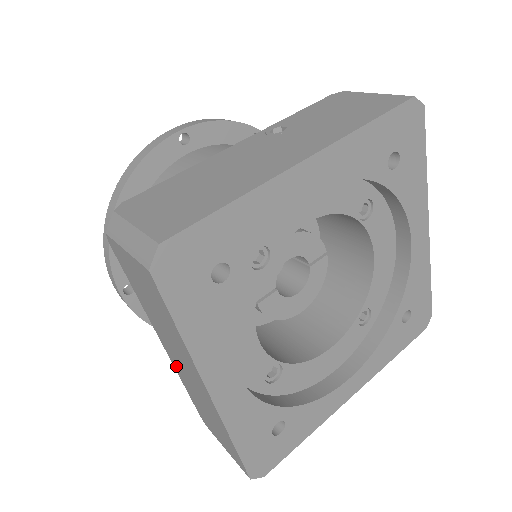
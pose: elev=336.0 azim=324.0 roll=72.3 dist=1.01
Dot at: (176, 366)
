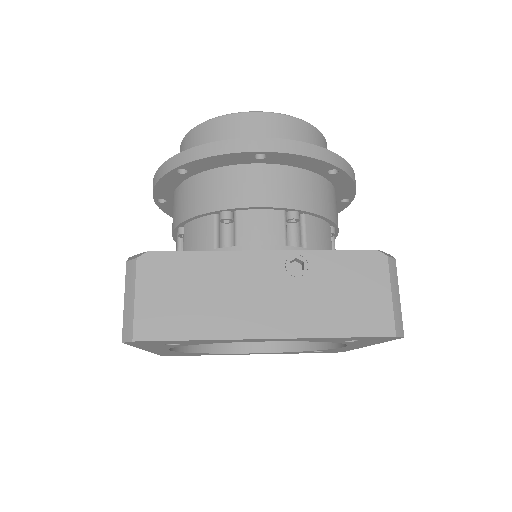
Dot at: occluded
